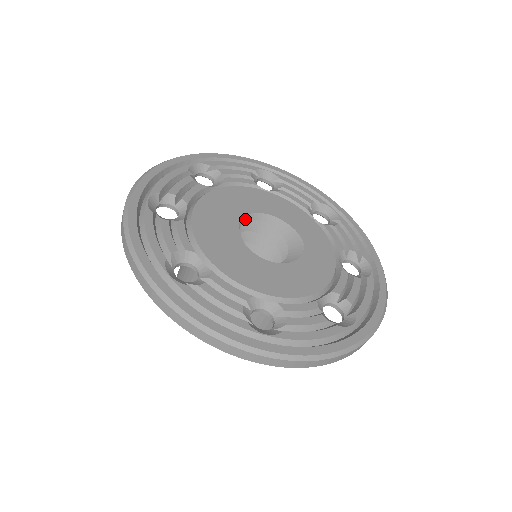
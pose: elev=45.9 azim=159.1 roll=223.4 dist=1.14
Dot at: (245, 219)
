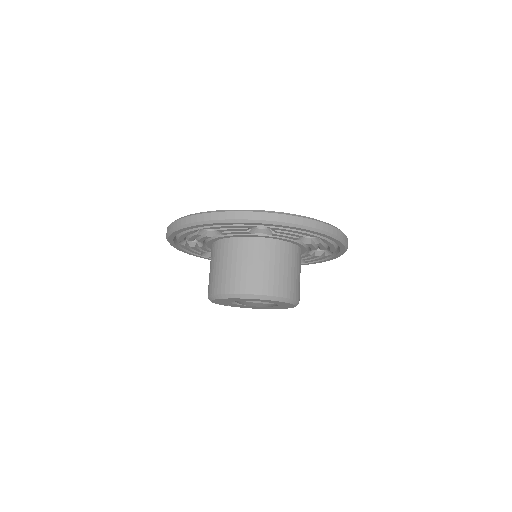
Dot at: occluded
